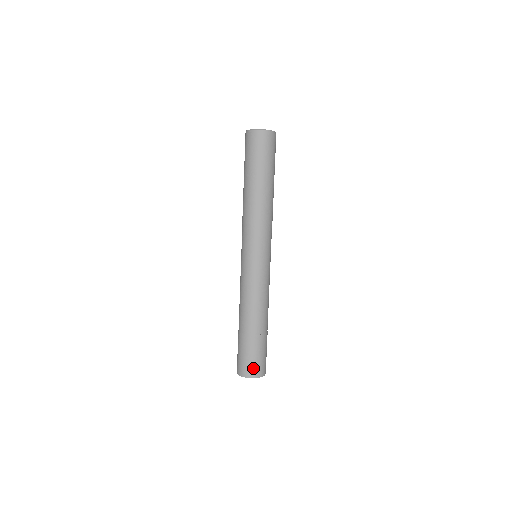
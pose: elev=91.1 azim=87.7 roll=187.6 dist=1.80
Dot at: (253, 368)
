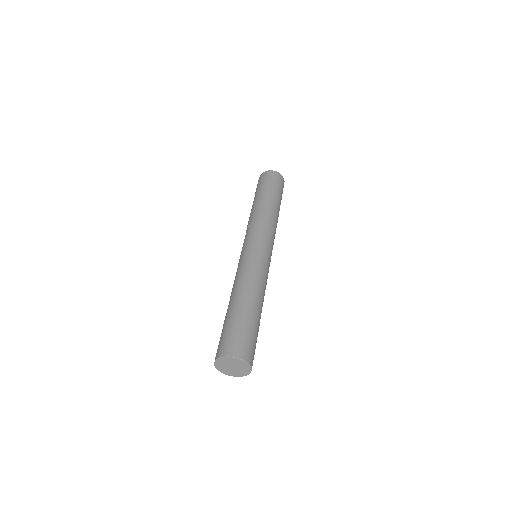
Dot at: (238, 346)
